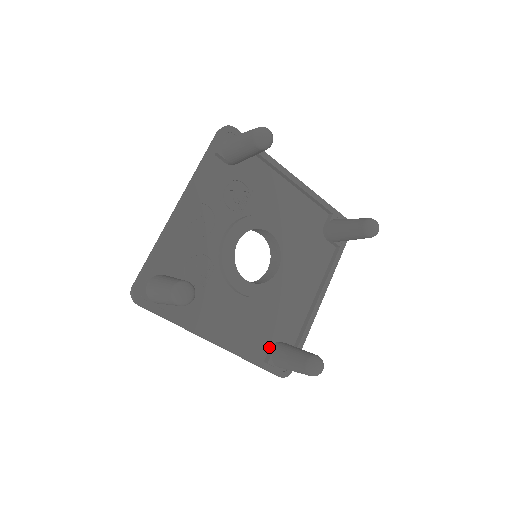
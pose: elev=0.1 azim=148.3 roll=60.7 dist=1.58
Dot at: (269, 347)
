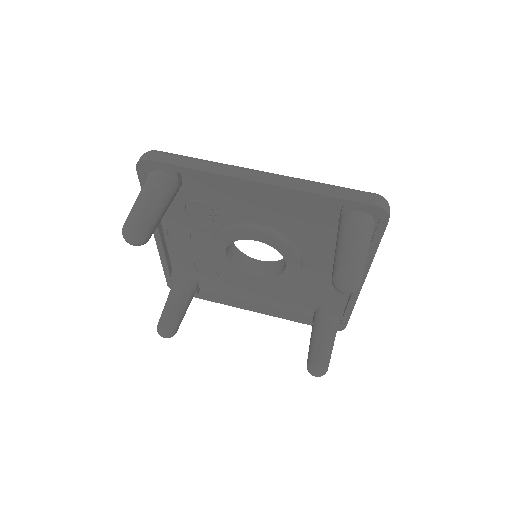
Dot at: (314, 309)
